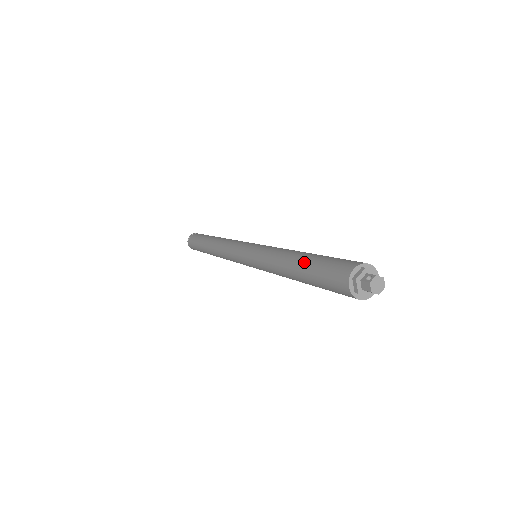
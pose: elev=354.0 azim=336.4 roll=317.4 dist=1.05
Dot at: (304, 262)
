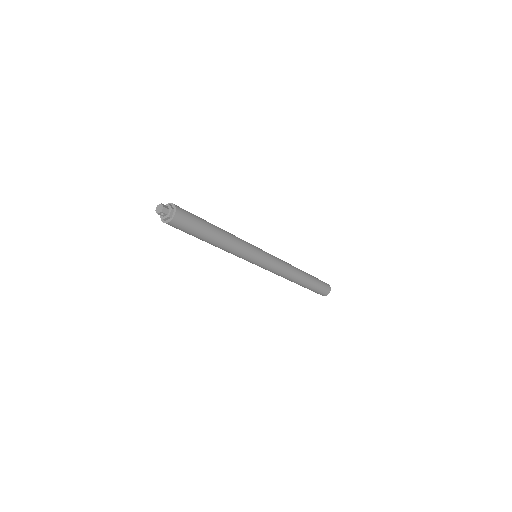
Dot at: occluded
